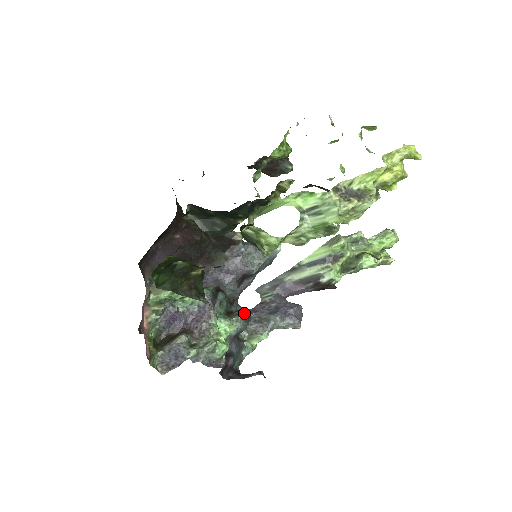
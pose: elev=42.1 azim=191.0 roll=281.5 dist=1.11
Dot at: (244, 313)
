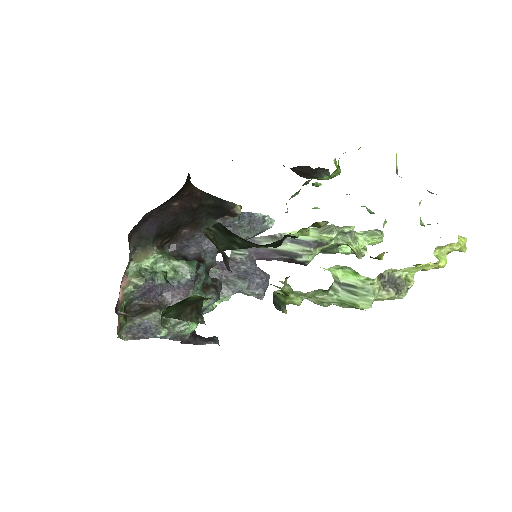
Dot at: (218, 285)
